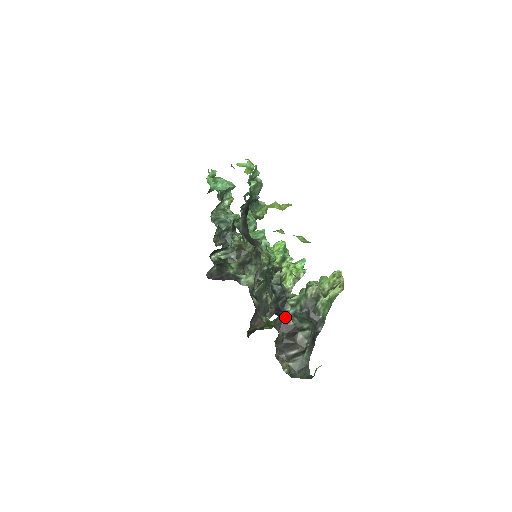
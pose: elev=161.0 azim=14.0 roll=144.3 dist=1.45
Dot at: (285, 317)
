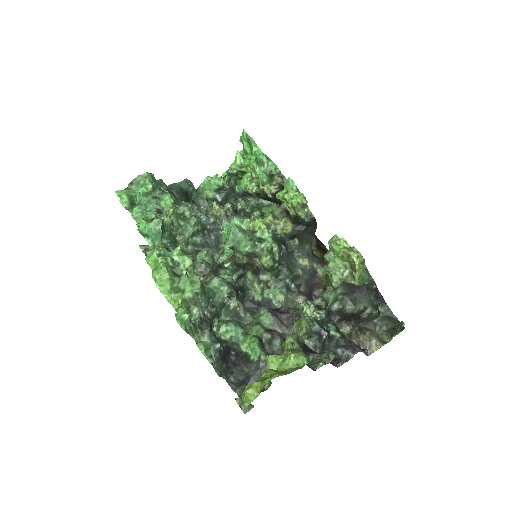
Dot at: (343, 358)
